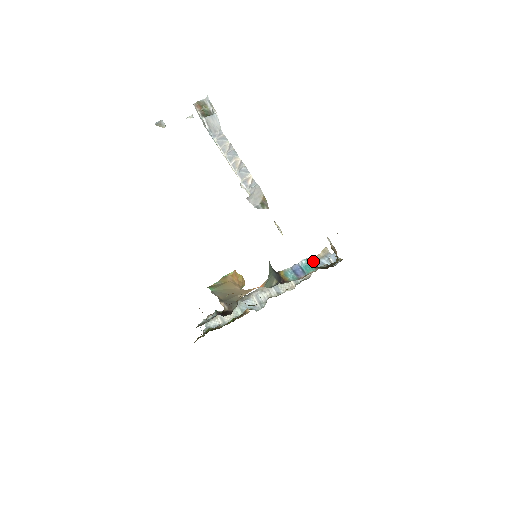
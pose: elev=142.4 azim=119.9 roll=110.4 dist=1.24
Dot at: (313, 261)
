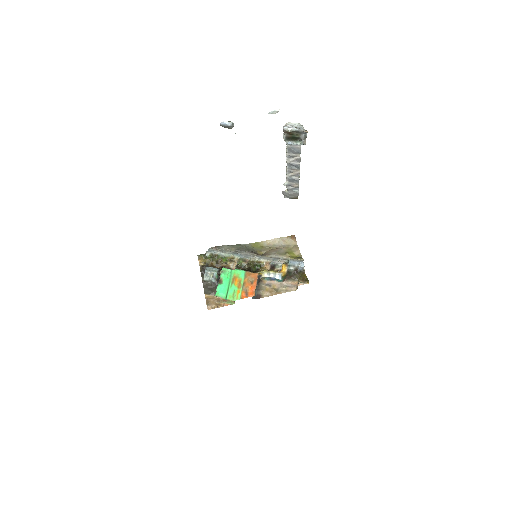
Dot at: (290, 260)
